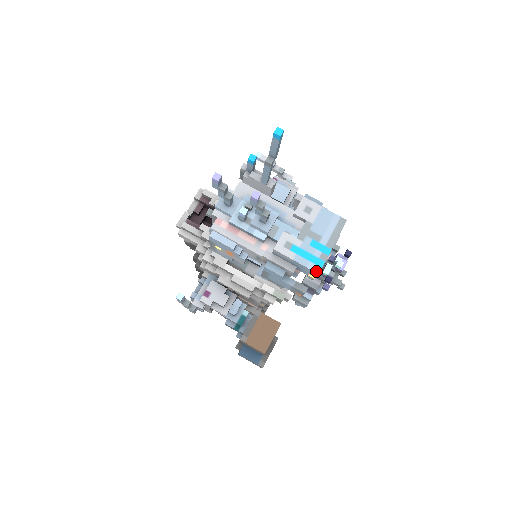
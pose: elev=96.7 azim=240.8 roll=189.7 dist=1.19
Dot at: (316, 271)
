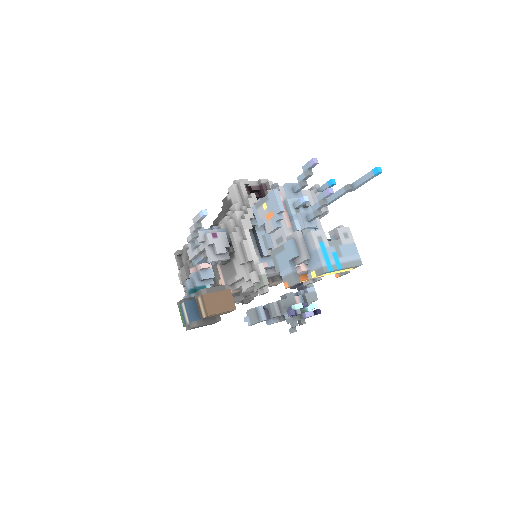
Dot at: (324, 269)
